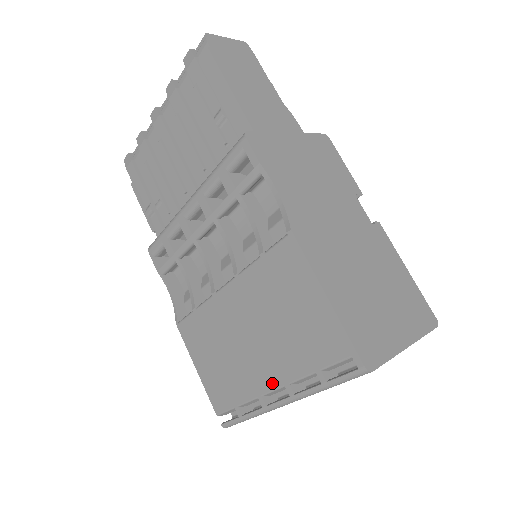
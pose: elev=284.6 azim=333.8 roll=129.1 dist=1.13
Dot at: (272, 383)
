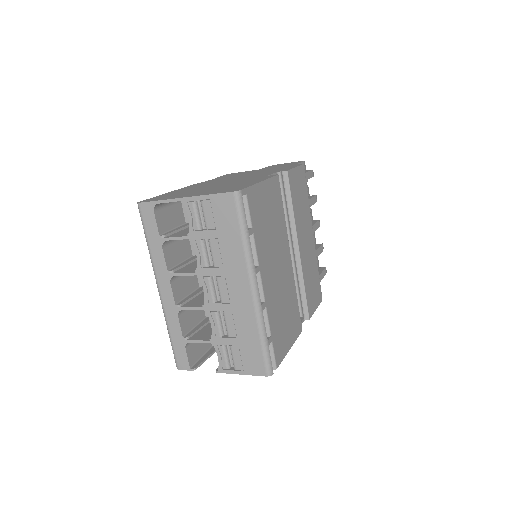
Dot at: occluded
